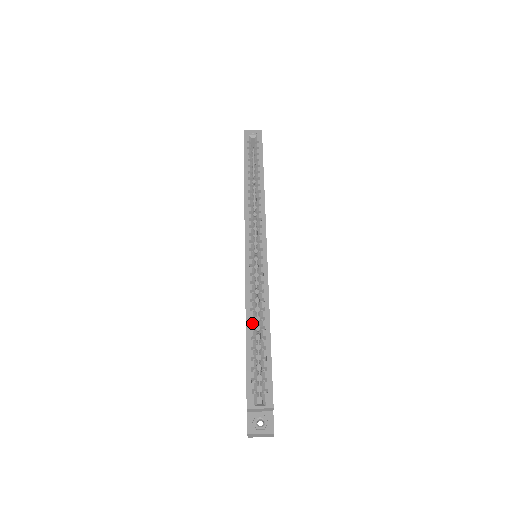
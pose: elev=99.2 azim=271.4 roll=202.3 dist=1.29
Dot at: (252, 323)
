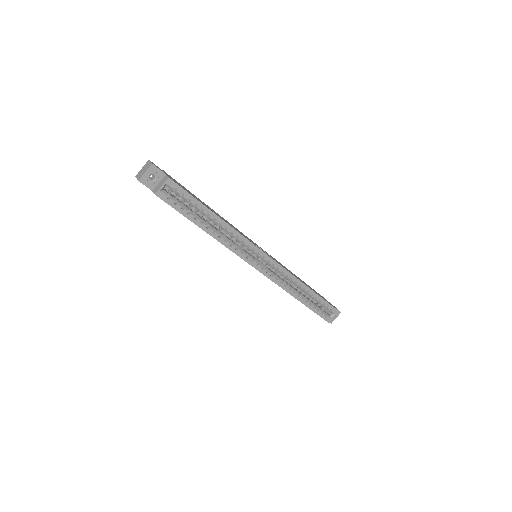
Dot at: (300, 297)
